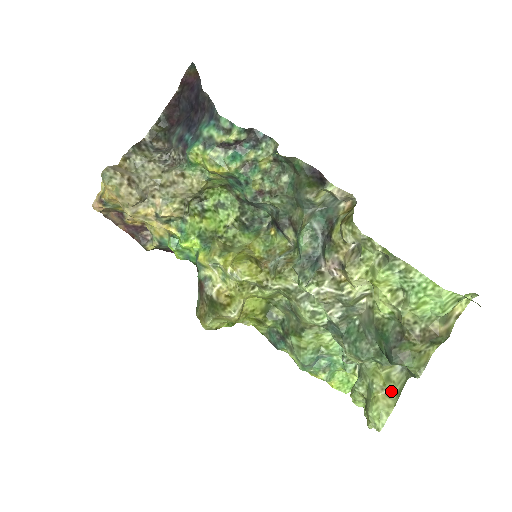
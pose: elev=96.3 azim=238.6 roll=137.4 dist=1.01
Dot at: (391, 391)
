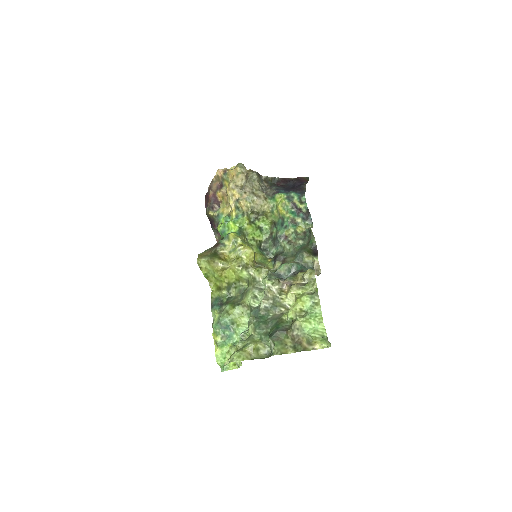
Dot at: (254, 355)
